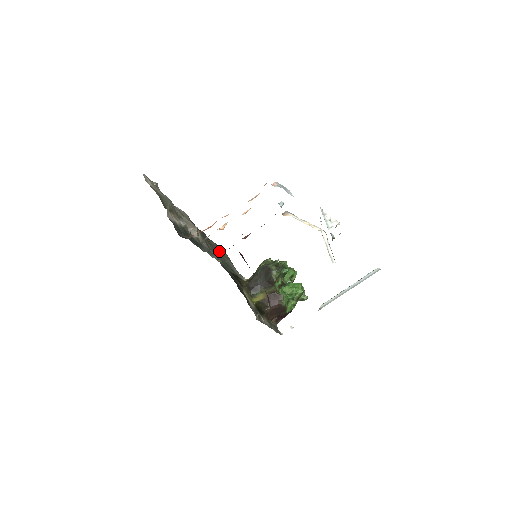
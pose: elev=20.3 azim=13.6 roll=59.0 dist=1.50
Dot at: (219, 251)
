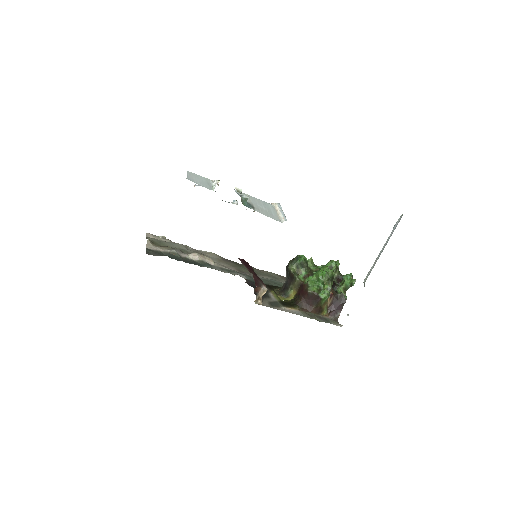
Dot at: (272, 276)
